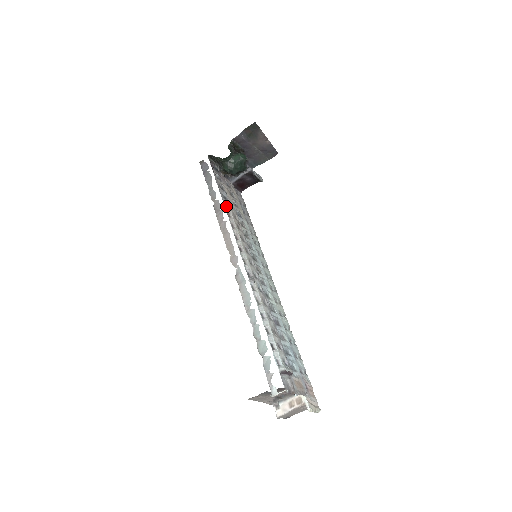
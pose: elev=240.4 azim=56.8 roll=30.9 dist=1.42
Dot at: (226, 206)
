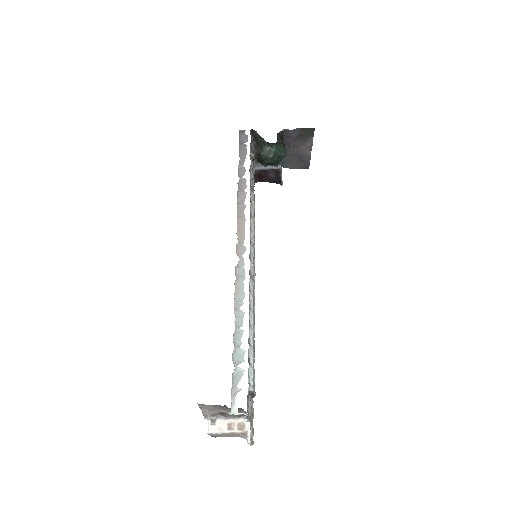
Dot at: occluded
